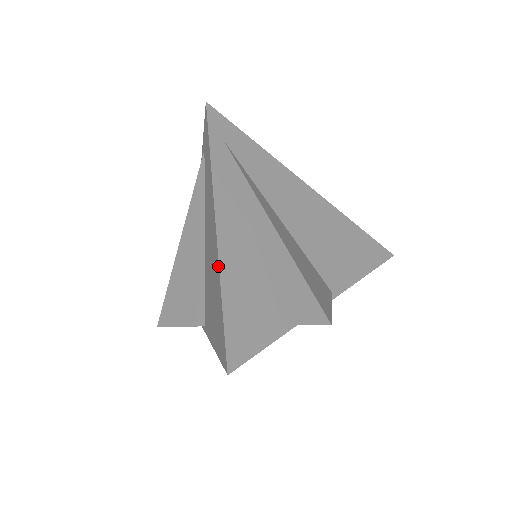
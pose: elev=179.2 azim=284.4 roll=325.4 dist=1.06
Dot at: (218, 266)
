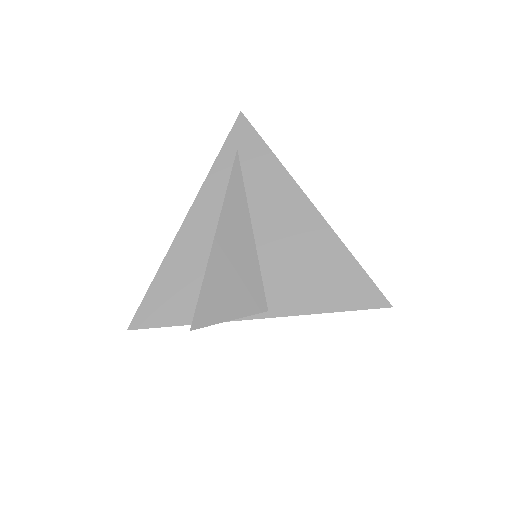
Dot at: (168, 252)
